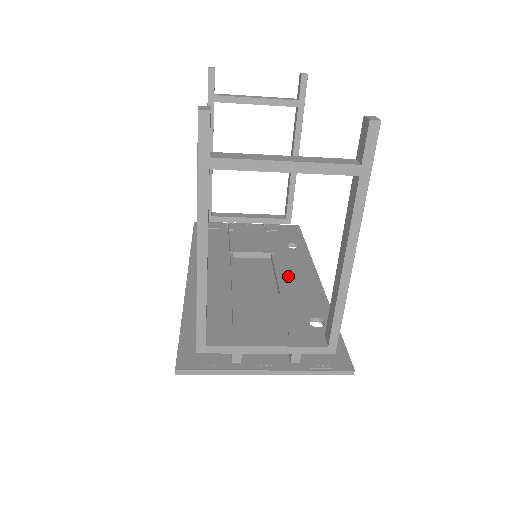
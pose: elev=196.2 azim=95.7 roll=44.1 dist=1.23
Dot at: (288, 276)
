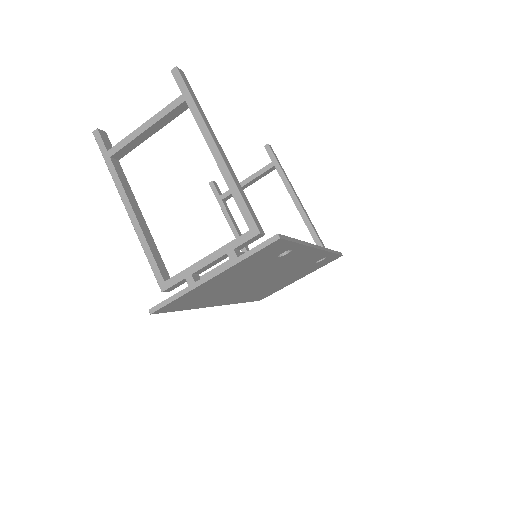
Dot at: occluded
